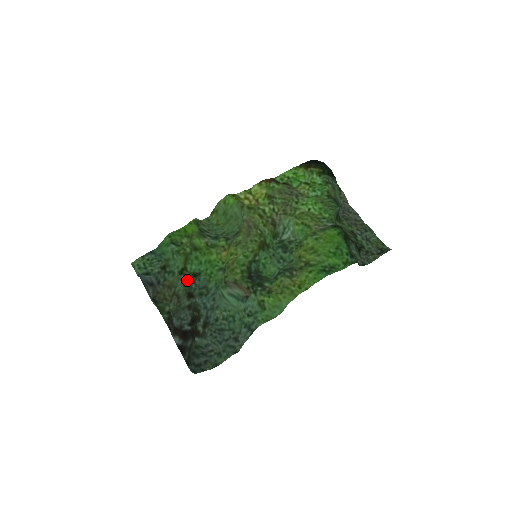
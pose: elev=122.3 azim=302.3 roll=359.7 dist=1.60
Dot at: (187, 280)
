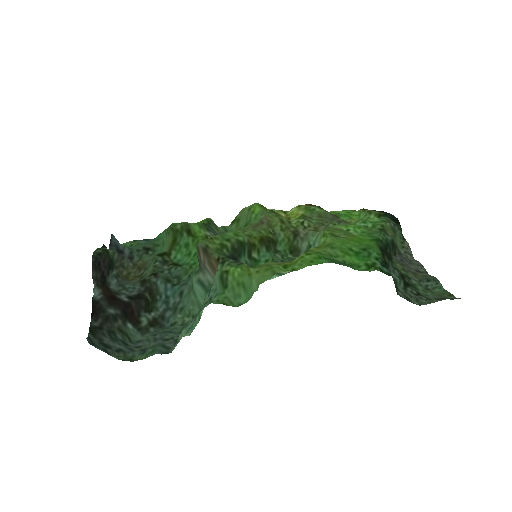
Dot at: (162, 263)
